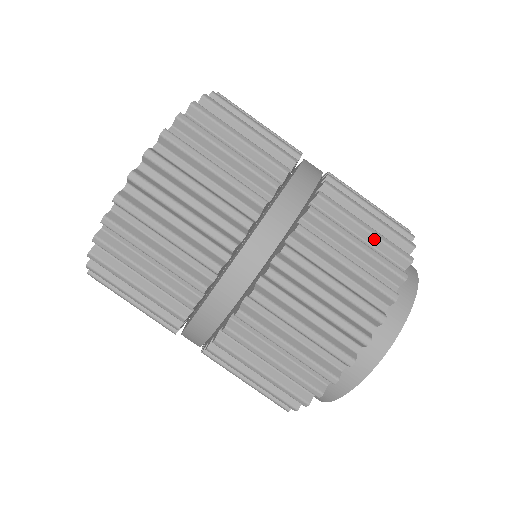
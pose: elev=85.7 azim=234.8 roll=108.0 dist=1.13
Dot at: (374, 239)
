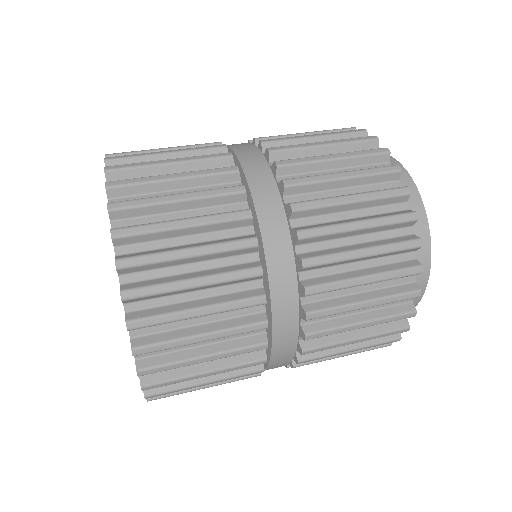
Dot at: occluded
